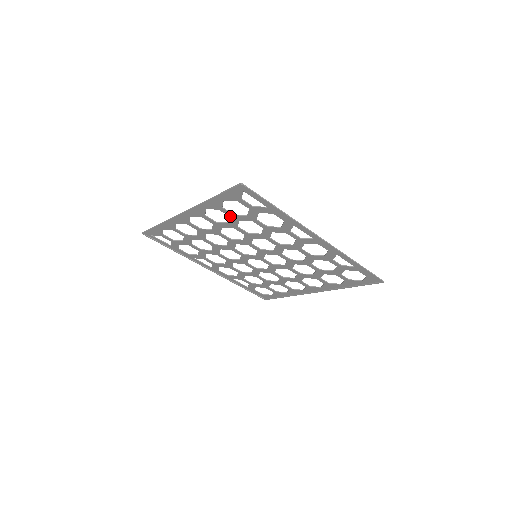
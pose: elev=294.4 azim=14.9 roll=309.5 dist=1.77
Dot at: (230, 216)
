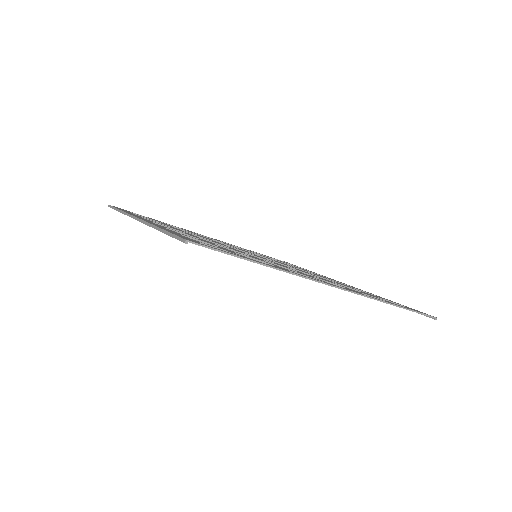
Dot at: occluded
